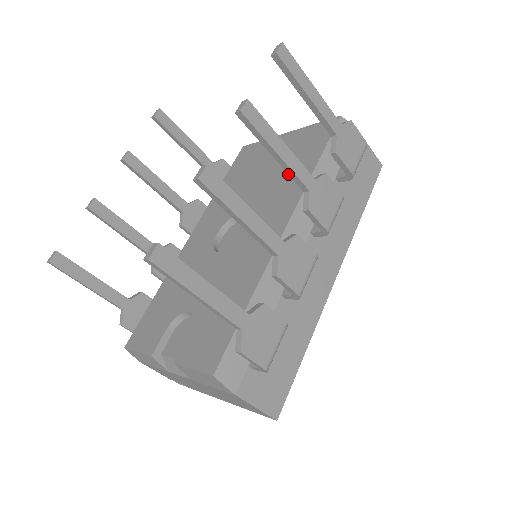
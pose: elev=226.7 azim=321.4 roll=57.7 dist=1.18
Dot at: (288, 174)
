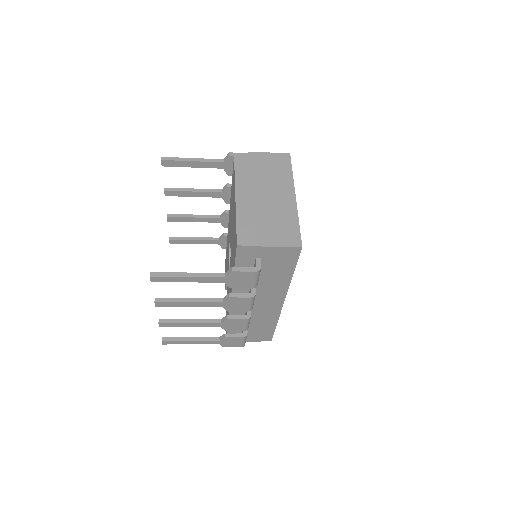
Dot at: occluded
